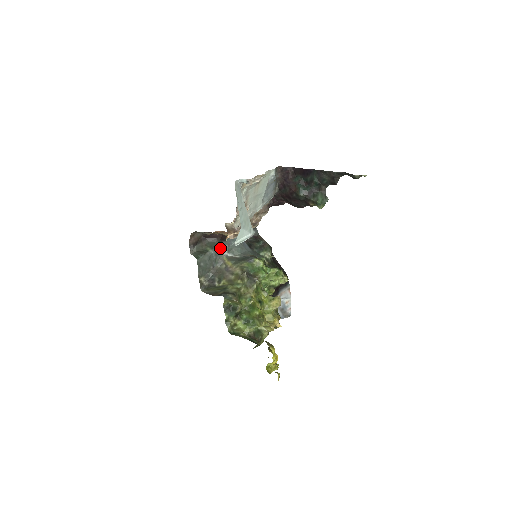
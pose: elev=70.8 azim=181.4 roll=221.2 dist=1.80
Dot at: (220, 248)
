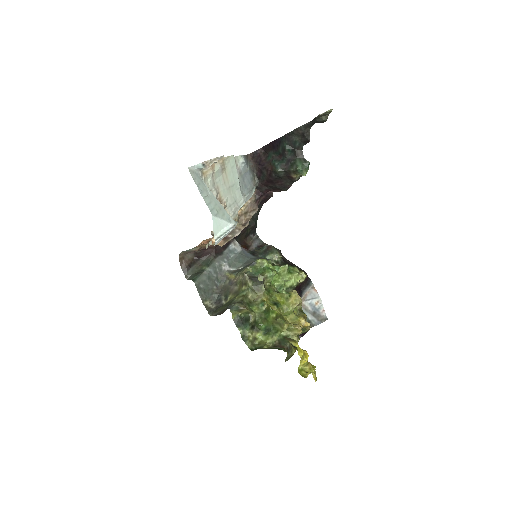
Dot at: (218, 264)
